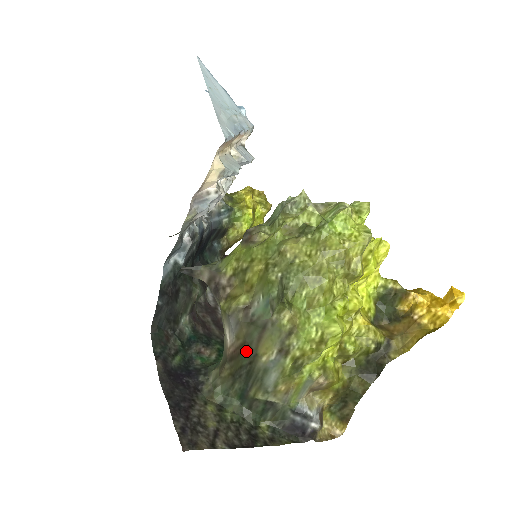
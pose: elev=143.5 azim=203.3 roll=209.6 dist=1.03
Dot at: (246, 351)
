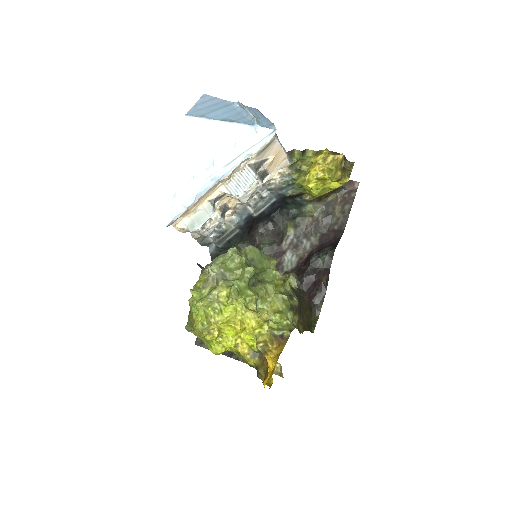
Dot at: occluded
